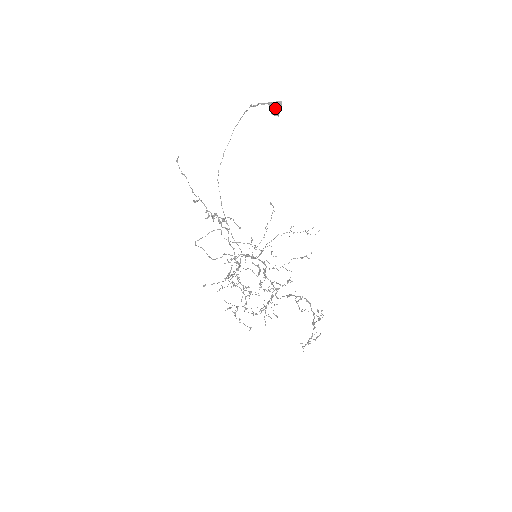
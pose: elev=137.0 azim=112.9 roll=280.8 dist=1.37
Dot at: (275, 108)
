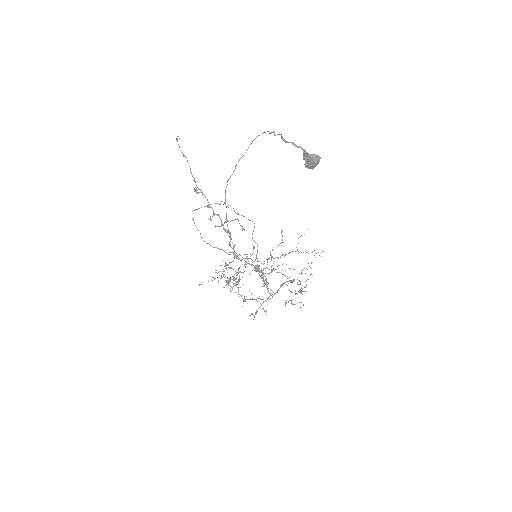
Dot at: (310, 163)
